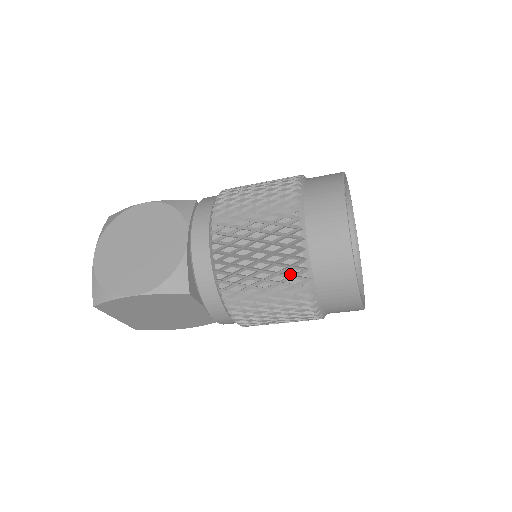
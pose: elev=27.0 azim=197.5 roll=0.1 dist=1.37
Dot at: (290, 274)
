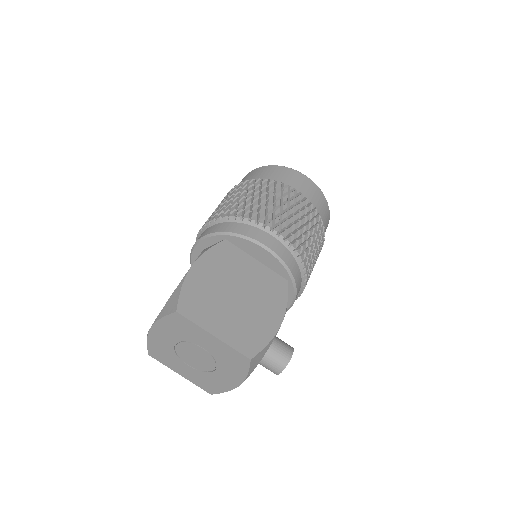
Dot at: (252, 185)
